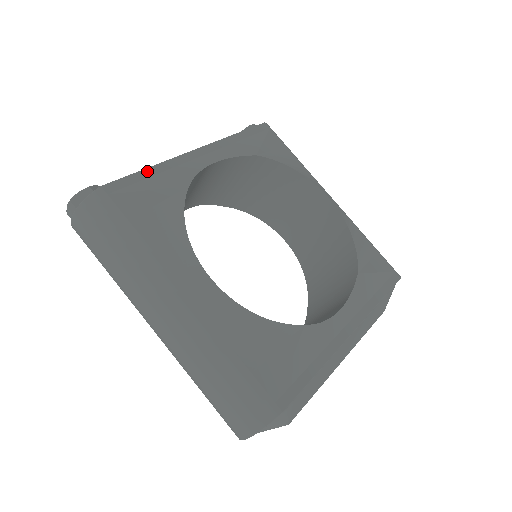
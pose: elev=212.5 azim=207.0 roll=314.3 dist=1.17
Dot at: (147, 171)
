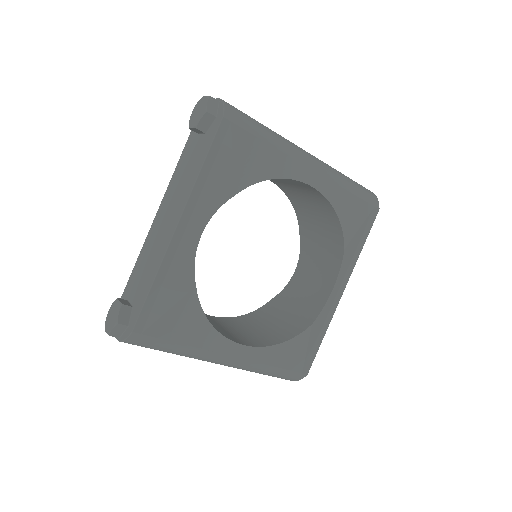
Dot at: (154, 288)
